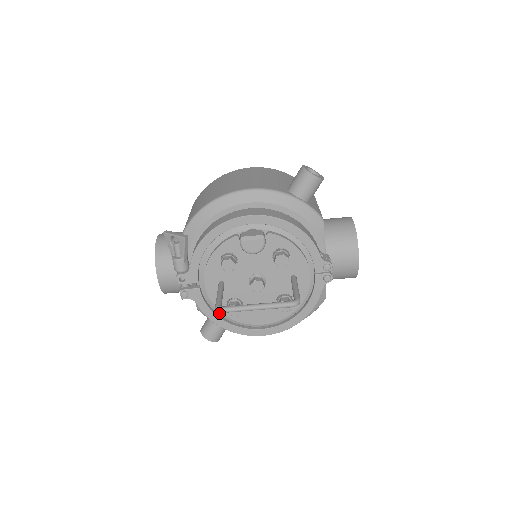
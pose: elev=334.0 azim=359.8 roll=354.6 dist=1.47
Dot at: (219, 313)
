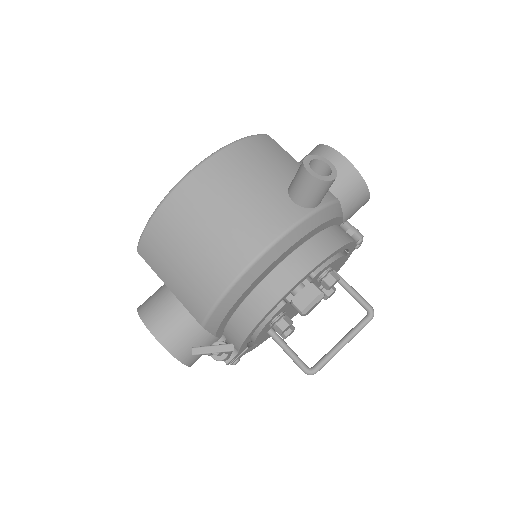
Dot at: occluded
